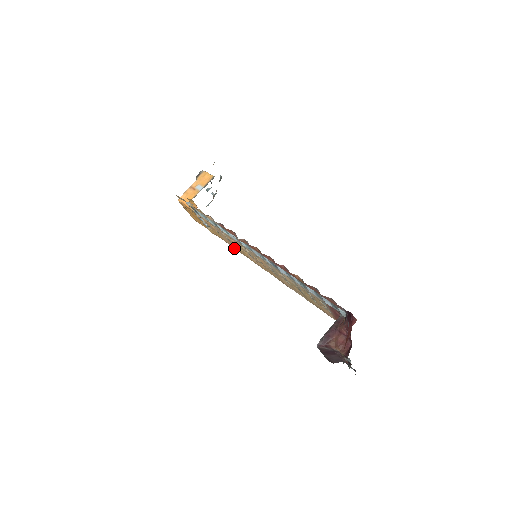
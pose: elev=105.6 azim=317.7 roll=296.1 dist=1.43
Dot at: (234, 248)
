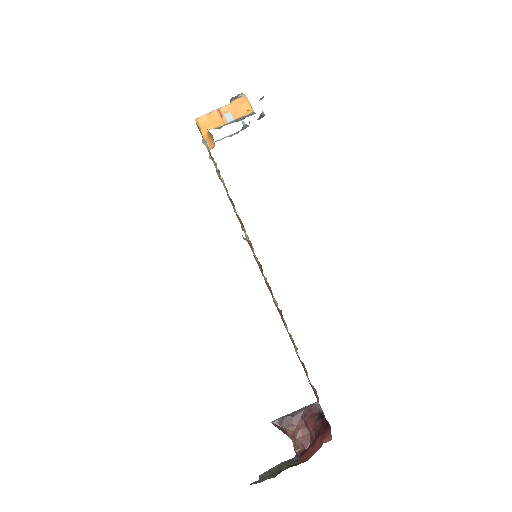
Dot at: occluded
